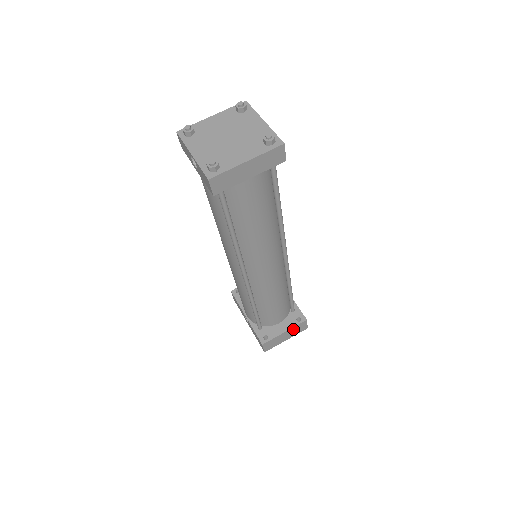
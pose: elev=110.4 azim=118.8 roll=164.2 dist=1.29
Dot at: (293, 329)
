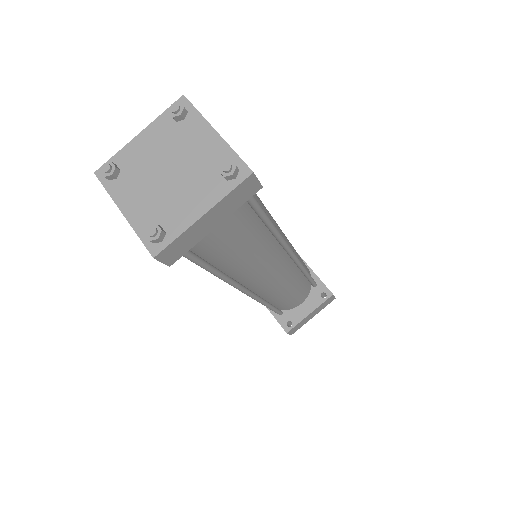
Dot at: (319, 307)
